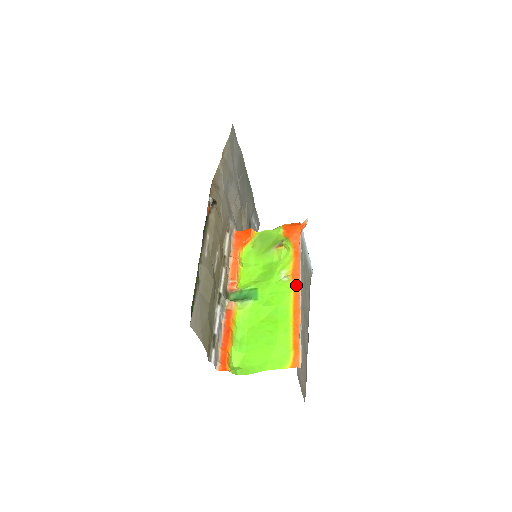
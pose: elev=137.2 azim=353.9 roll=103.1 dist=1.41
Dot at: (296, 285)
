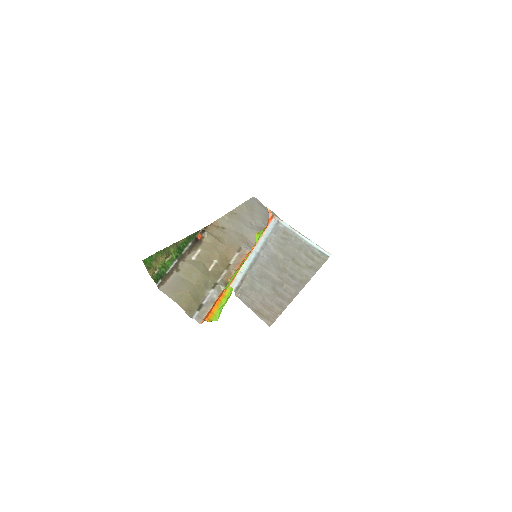
Dot at: occluded
